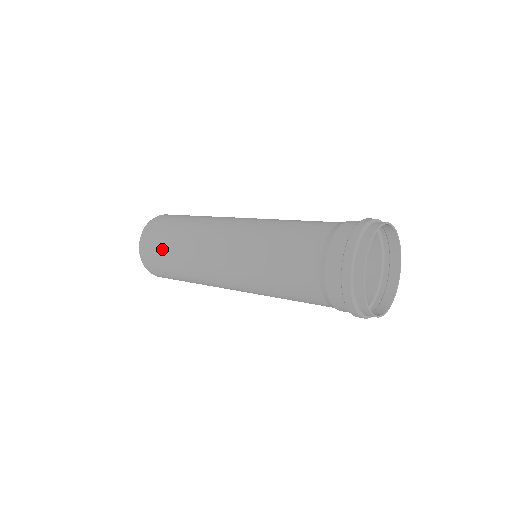
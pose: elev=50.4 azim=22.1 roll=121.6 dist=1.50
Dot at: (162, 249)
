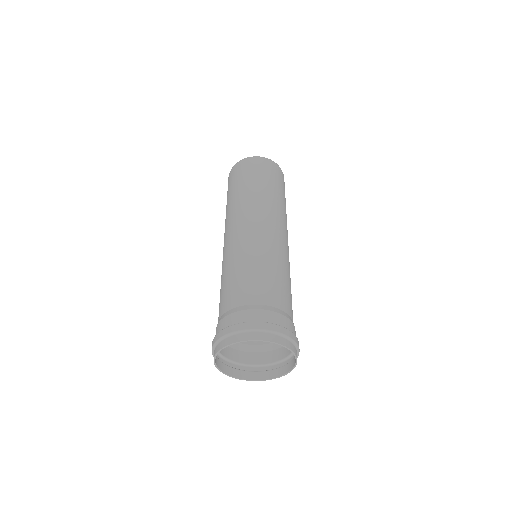
Dot at: occluded
